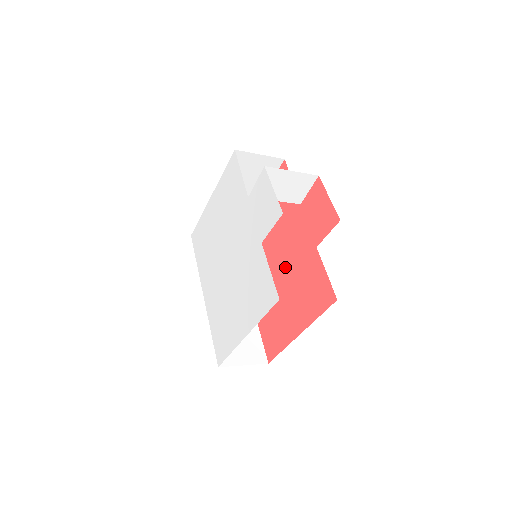
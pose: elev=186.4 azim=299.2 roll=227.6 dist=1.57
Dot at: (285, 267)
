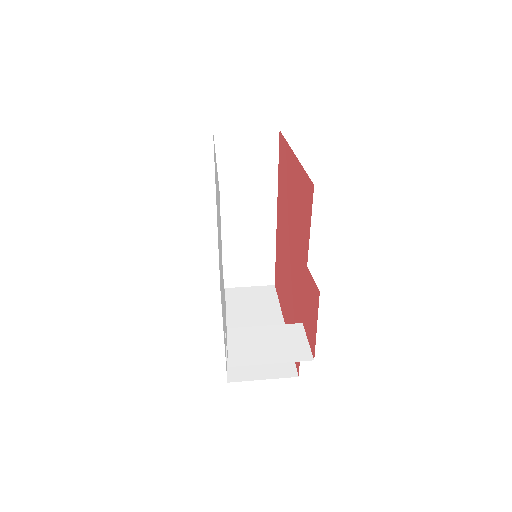
Dot at: (290, 270)
